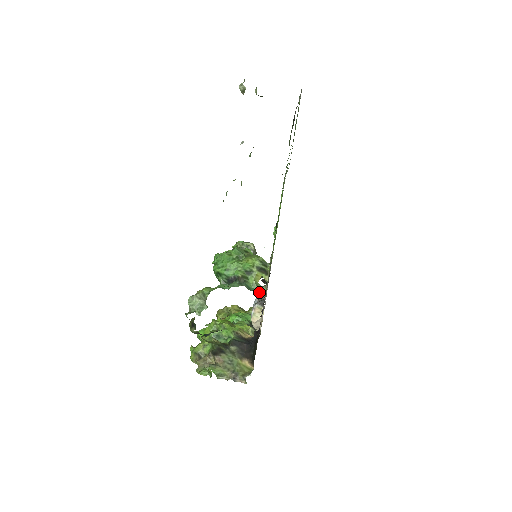
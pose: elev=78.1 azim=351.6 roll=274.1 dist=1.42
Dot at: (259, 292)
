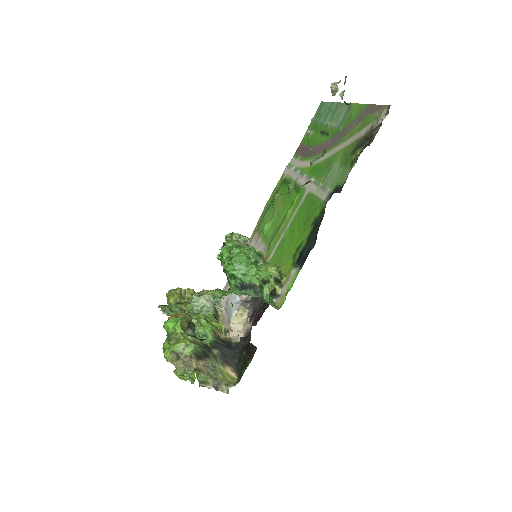
Dot at: (273, 306)
